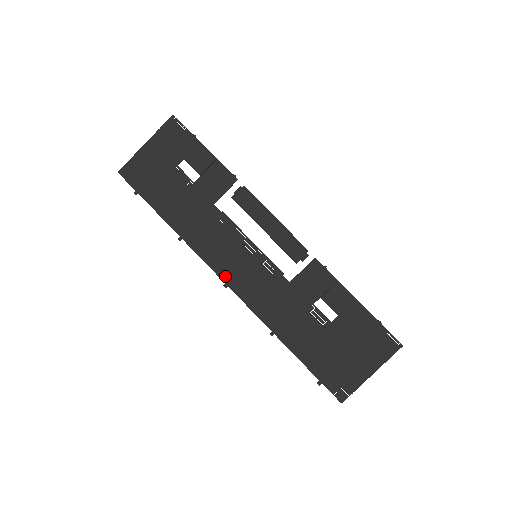
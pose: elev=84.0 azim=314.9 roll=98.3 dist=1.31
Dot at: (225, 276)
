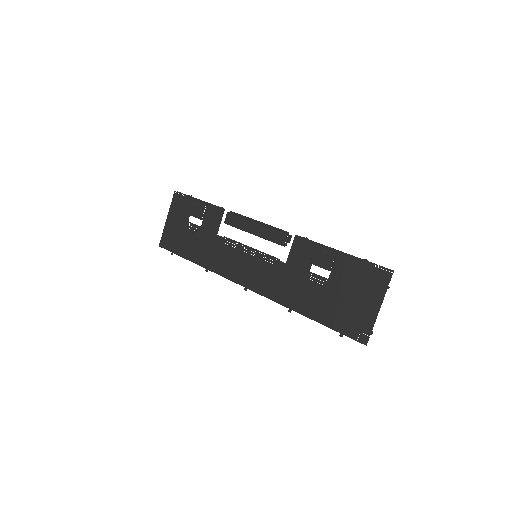
Dot at: (242, 282)
